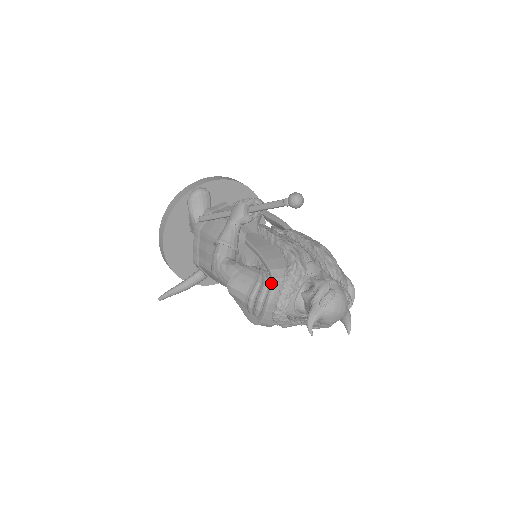
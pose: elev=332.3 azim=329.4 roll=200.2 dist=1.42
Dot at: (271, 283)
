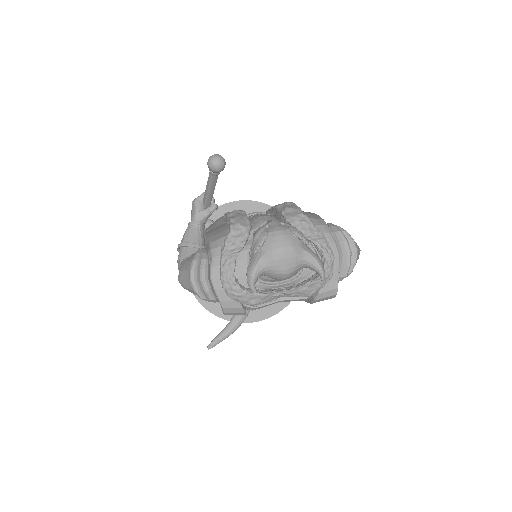
Dot at: (210, 257)
